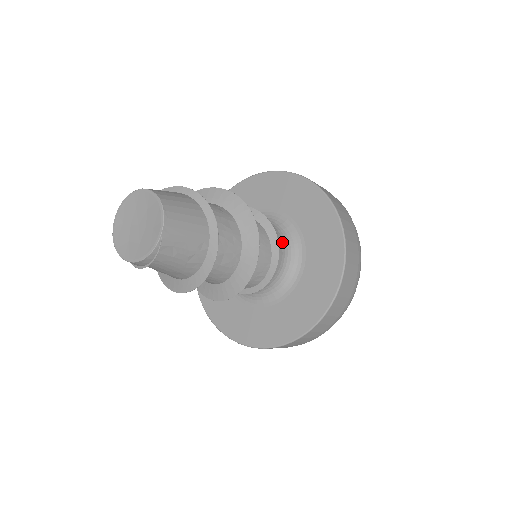
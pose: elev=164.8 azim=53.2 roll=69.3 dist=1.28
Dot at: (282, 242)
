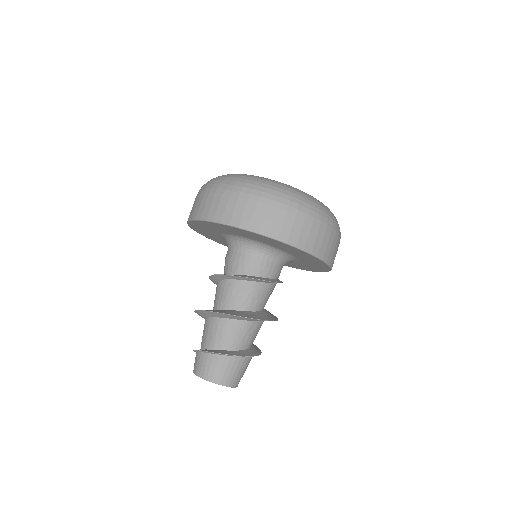
Dot at: (276, 264)
